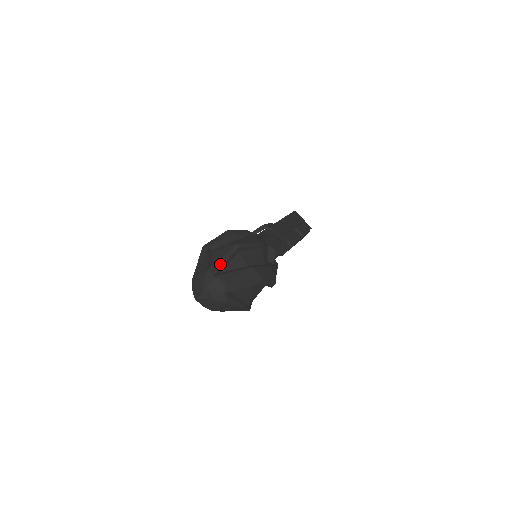
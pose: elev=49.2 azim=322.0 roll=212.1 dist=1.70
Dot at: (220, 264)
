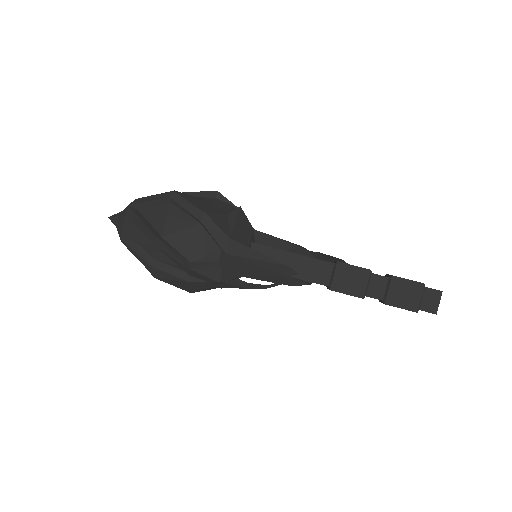
Dot at: occluded
